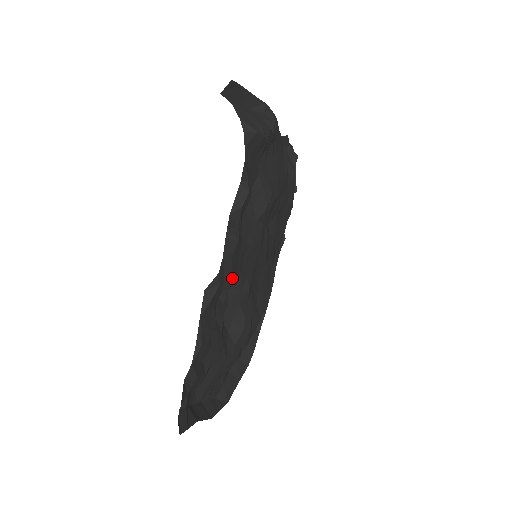
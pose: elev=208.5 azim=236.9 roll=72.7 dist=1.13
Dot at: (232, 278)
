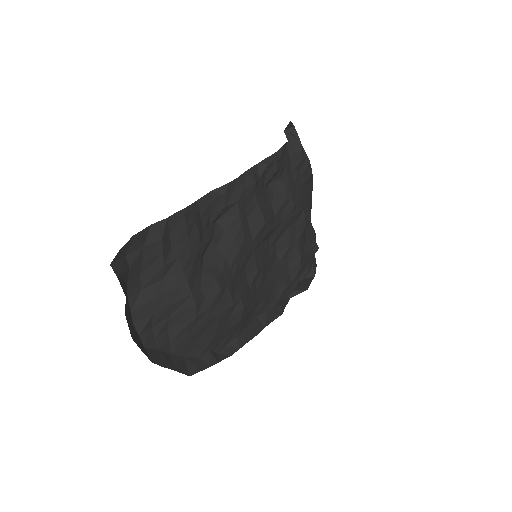
Dot at: (234, 217)
